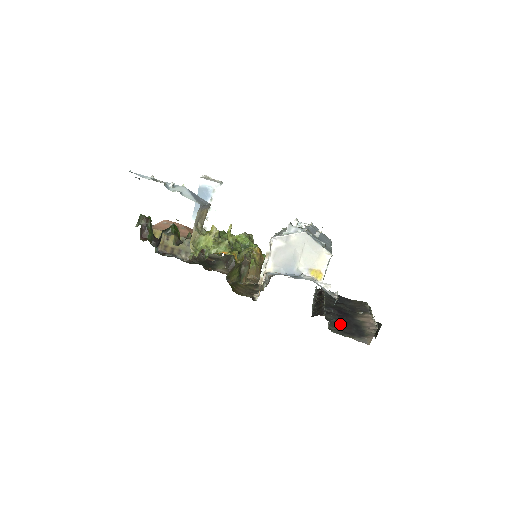
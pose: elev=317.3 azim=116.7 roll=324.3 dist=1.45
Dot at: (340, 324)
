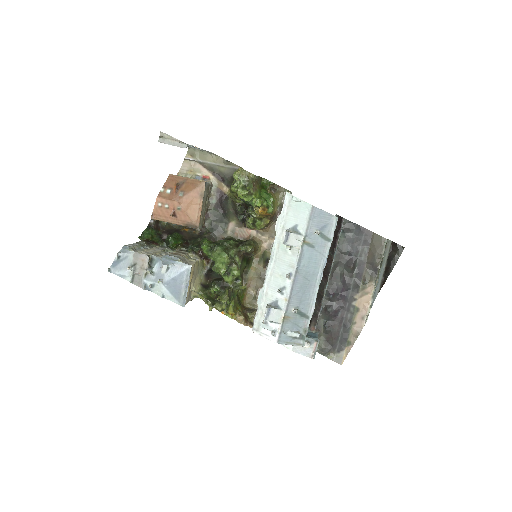
Dot at: (329, 332)
